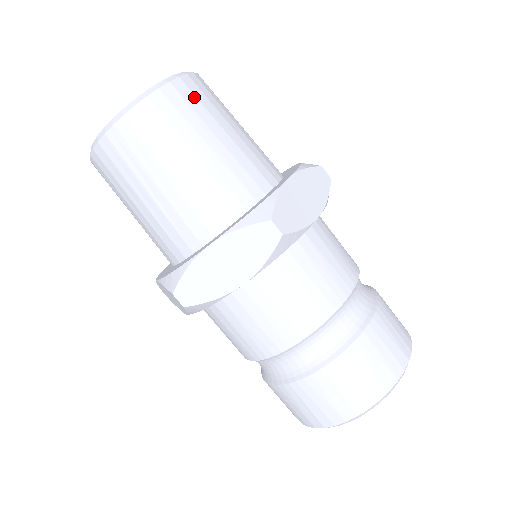
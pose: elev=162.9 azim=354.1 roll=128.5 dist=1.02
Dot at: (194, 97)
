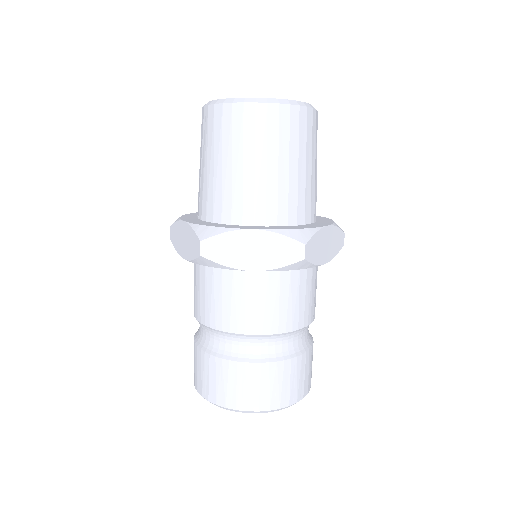
Dot at: (253, 124)
